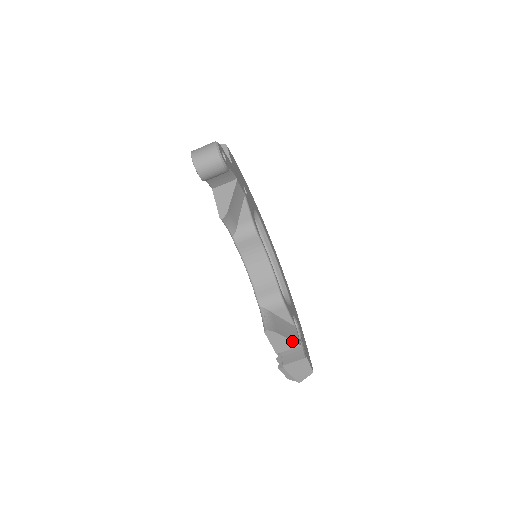
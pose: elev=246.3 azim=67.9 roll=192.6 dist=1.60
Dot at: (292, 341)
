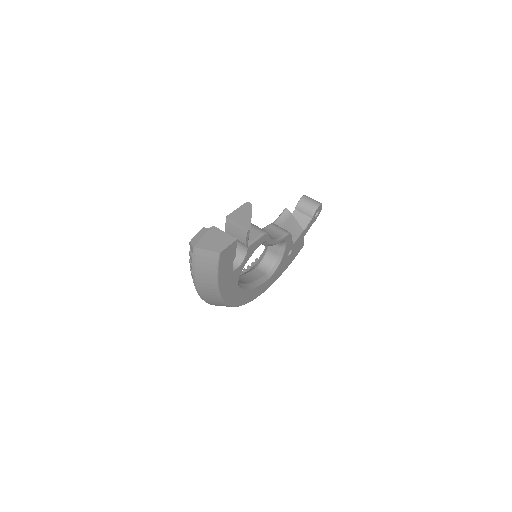
Dot at: occluded
